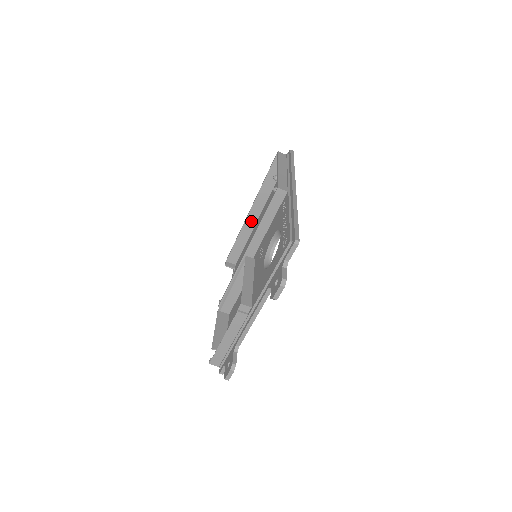
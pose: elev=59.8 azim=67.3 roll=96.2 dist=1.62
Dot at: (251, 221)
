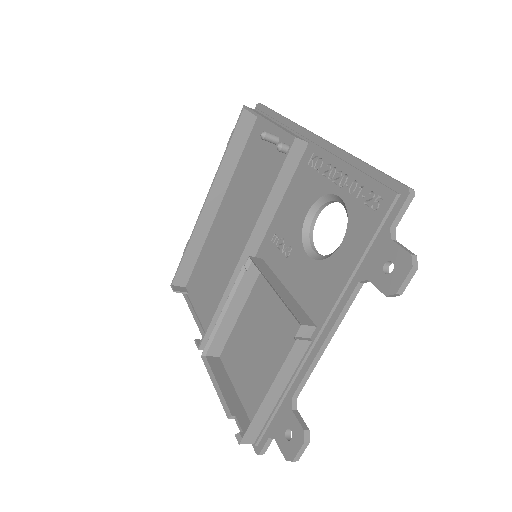
Dot at: (207, 217)
